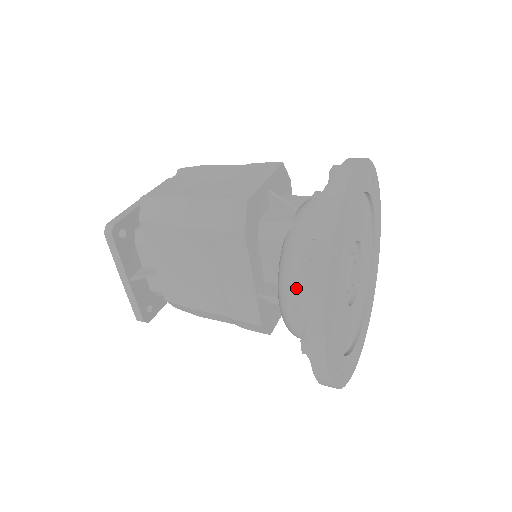
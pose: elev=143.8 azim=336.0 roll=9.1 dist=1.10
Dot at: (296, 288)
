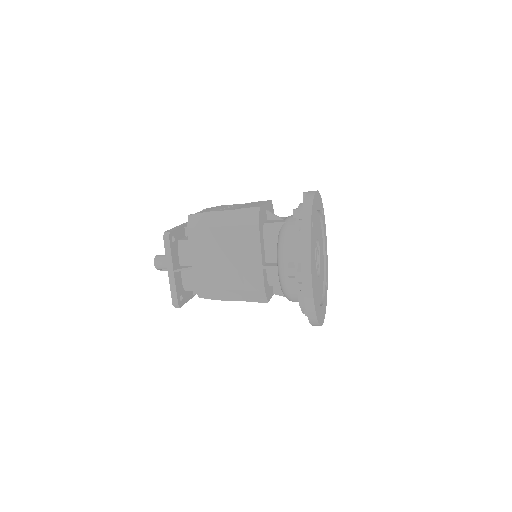
Dot at: (290, 253)
